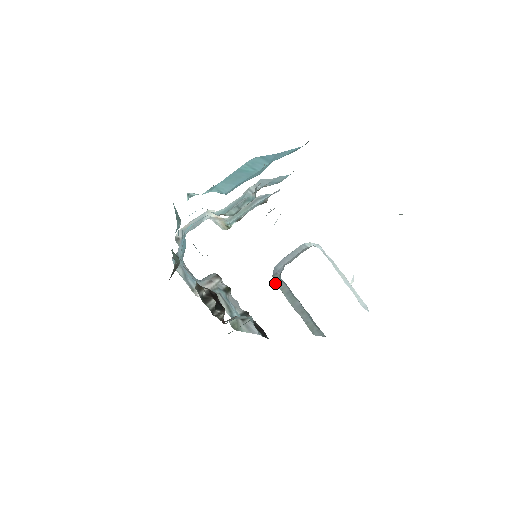
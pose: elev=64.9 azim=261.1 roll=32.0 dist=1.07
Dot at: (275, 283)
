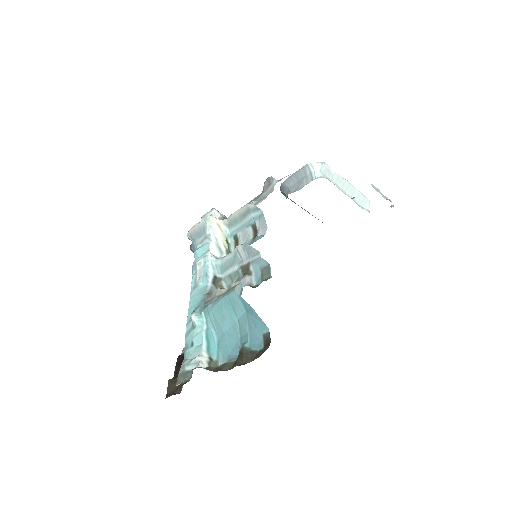
Dot at: occluded
